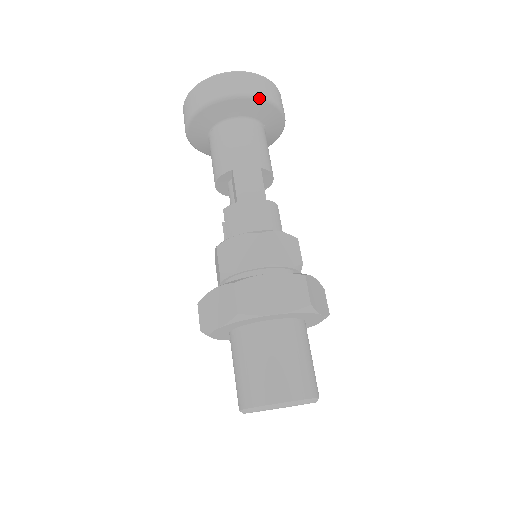
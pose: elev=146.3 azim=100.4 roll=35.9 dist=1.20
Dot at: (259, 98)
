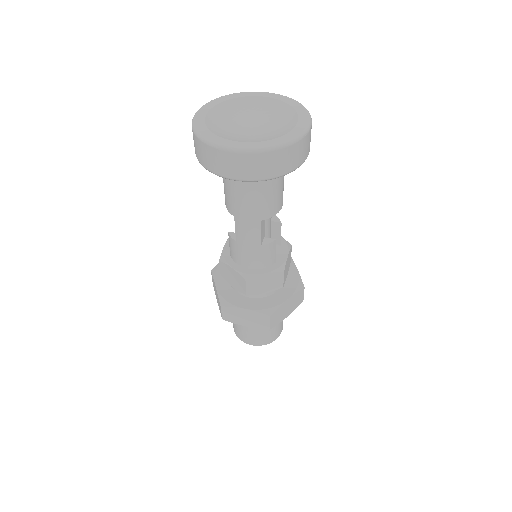
Dot at: occluded
